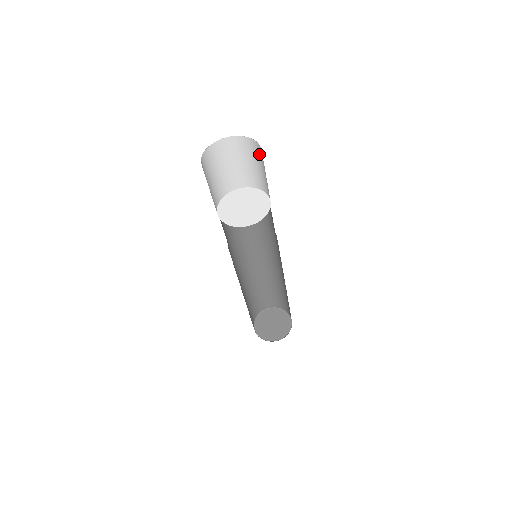
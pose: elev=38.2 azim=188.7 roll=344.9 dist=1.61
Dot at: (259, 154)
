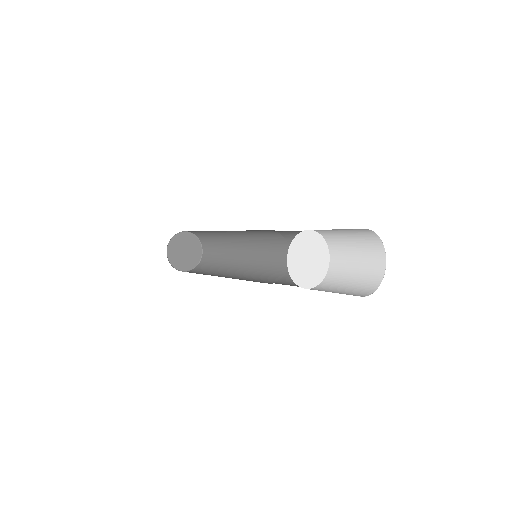
Dot at: (356, 230)
